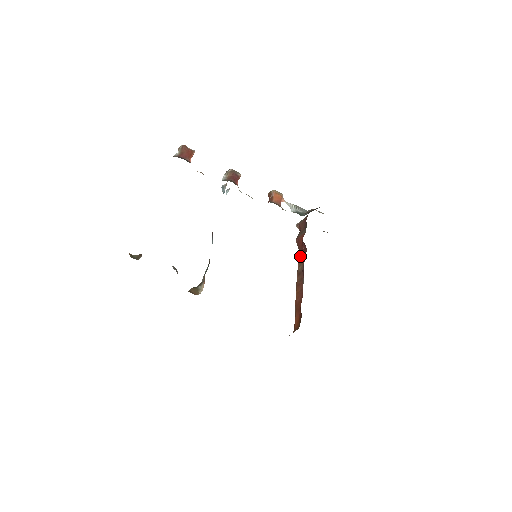
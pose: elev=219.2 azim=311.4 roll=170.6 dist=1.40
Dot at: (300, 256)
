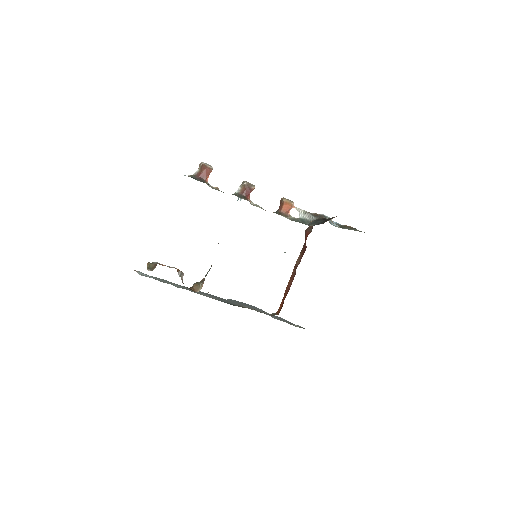
Dot at: (302, 250)
